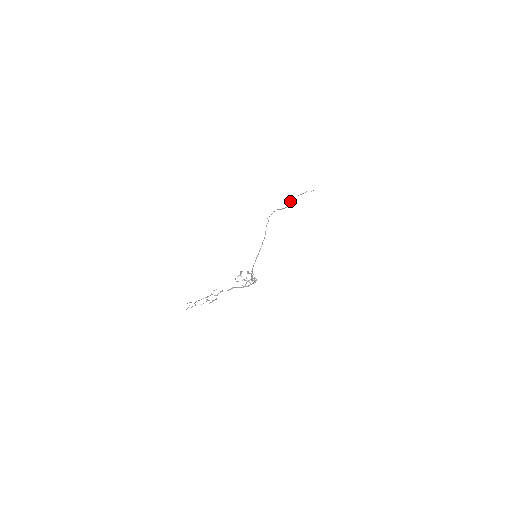
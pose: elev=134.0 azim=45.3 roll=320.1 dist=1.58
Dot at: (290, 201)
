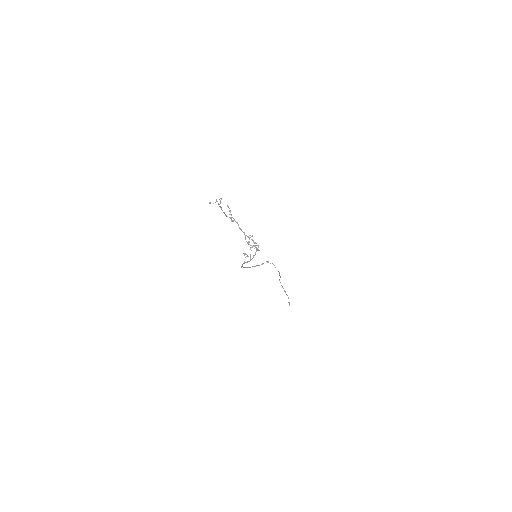
Dot at: occluded
